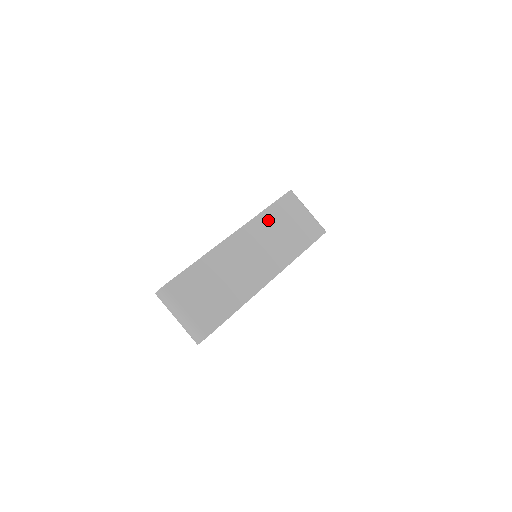
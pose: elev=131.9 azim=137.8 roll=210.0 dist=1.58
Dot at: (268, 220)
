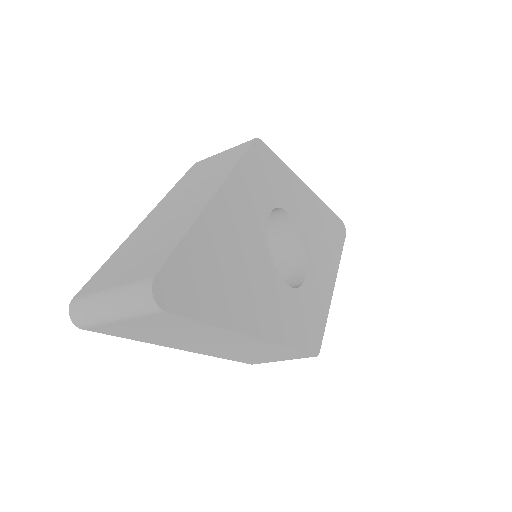
Dot at: (183, 184)
